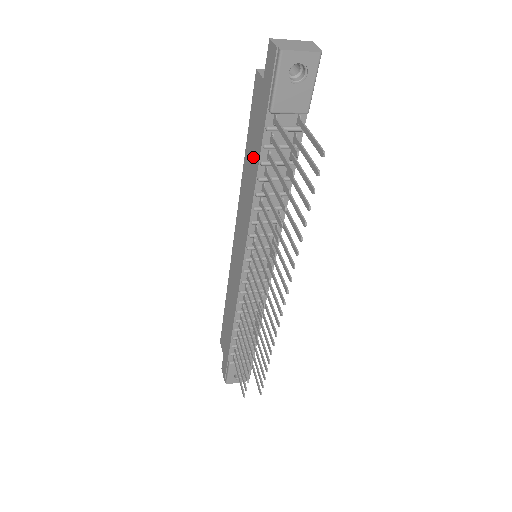
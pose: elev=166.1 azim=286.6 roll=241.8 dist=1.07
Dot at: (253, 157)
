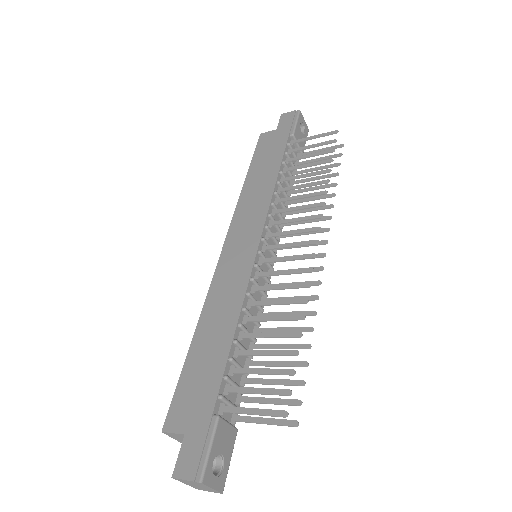
Dot at: (268, 166)
